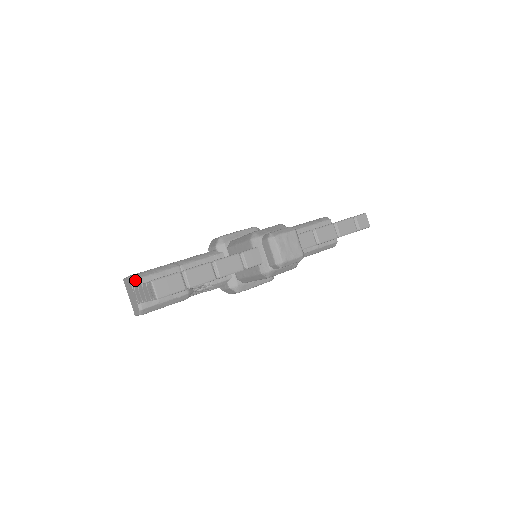
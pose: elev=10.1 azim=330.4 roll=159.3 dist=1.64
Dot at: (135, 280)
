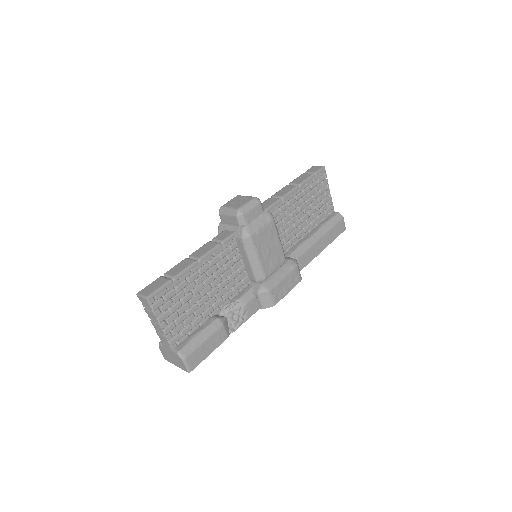
Dot at: occluded
